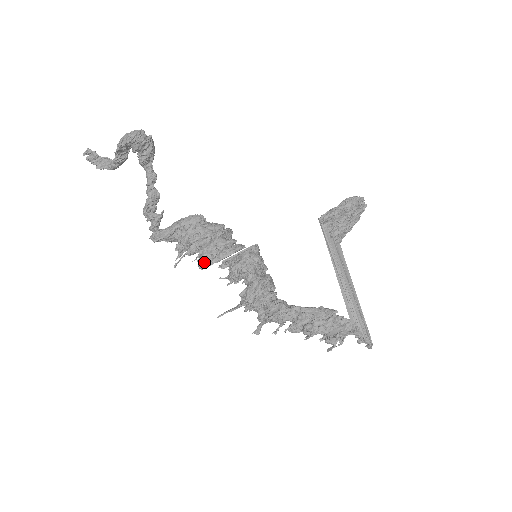
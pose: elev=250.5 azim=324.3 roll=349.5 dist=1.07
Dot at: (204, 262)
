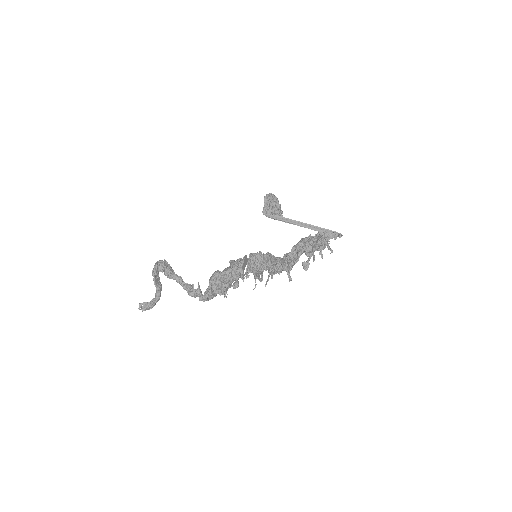
Dot at: (236, 275)
